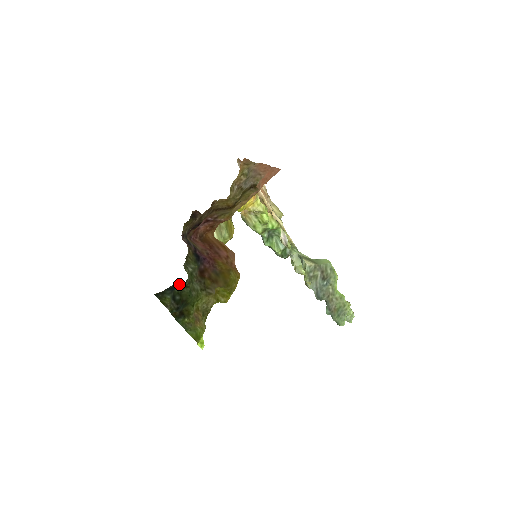
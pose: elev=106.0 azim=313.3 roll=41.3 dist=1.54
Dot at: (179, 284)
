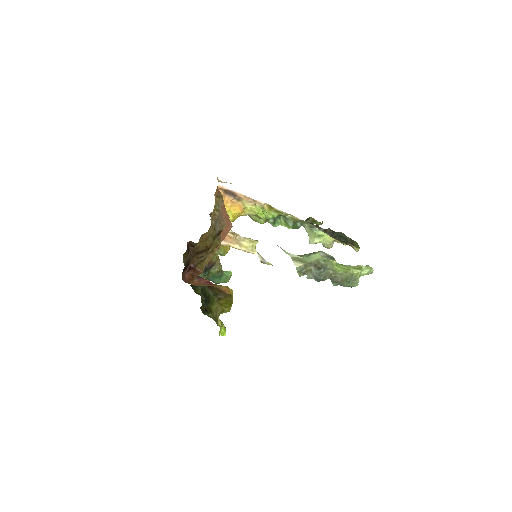
Dot at: occluded
